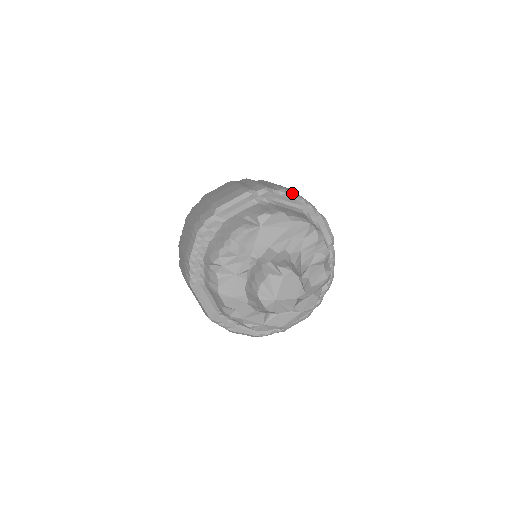
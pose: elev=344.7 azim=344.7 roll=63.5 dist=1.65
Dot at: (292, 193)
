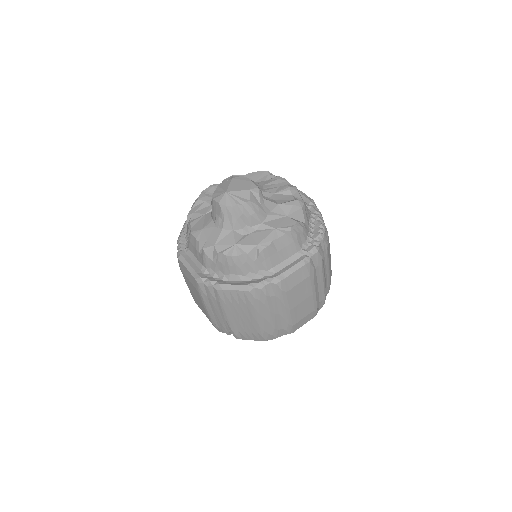
Dot at: occluded
